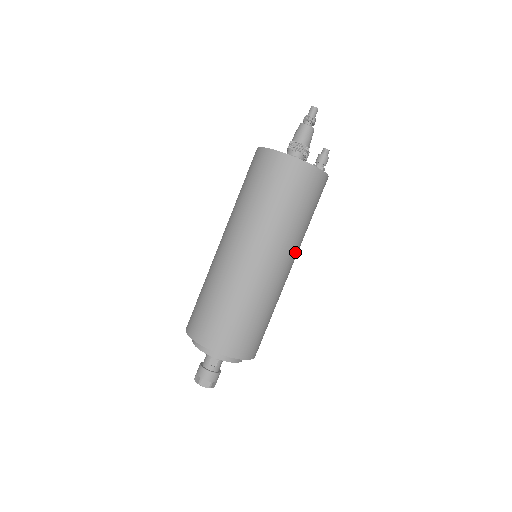
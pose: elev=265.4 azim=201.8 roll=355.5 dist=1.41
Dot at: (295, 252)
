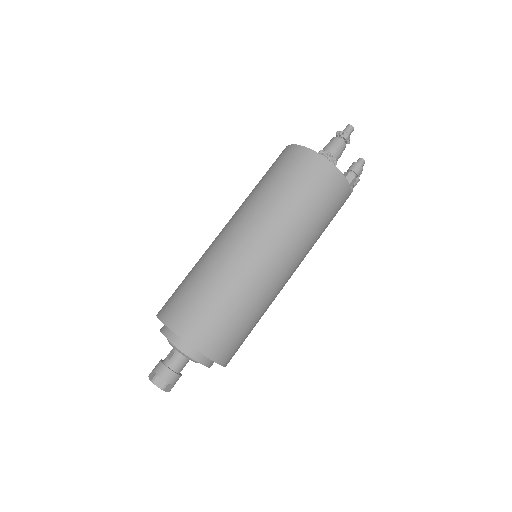
Dot at: (271, 231)
